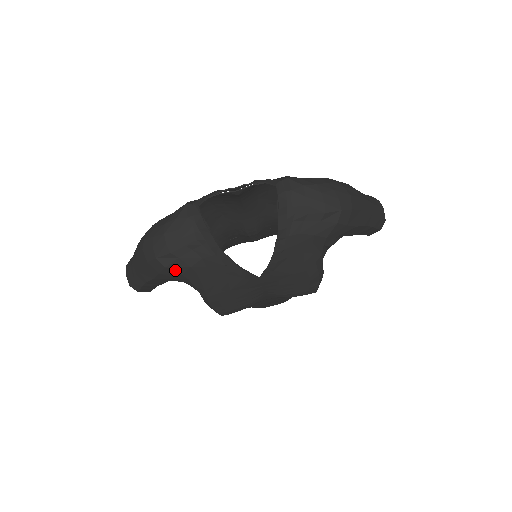
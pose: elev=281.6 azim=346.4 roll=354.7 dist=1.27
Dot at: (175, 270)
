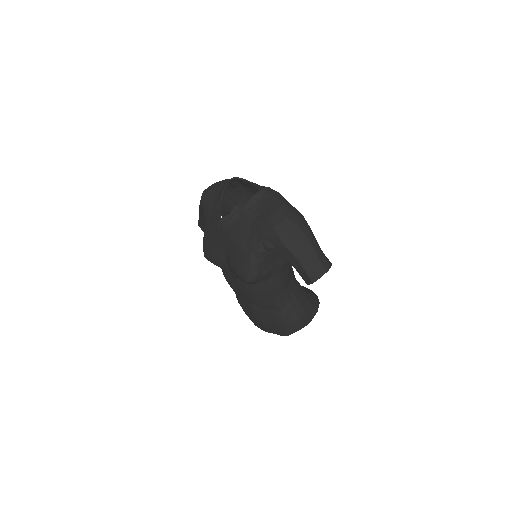
Dot at: (203, 202)
